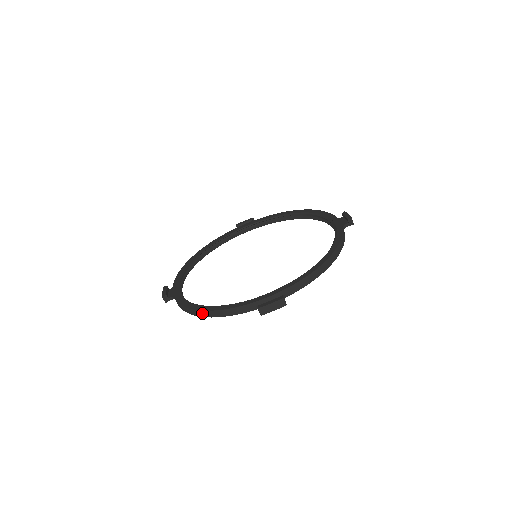
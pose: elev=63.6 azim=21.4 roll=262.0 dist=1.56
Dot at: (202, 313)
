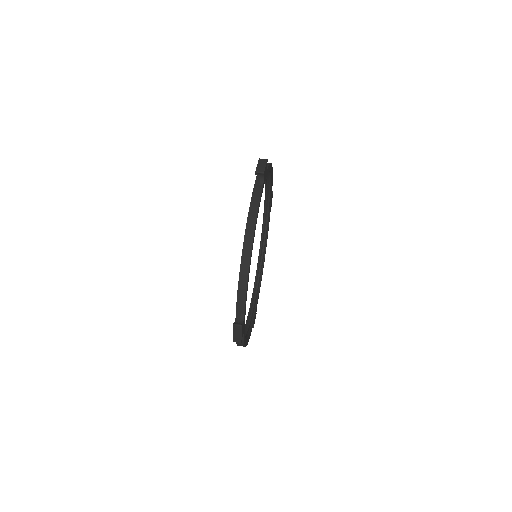
Dot at: (247, 240)
